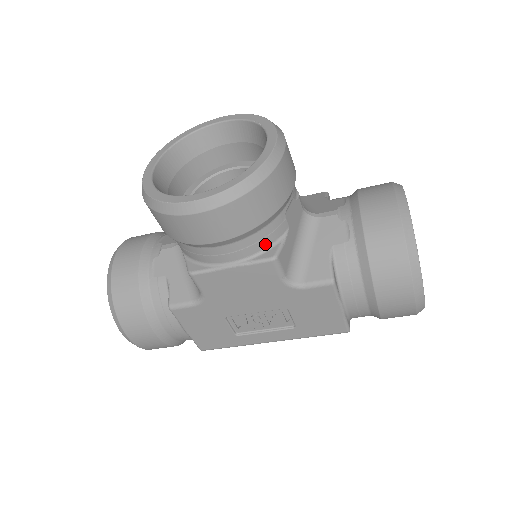
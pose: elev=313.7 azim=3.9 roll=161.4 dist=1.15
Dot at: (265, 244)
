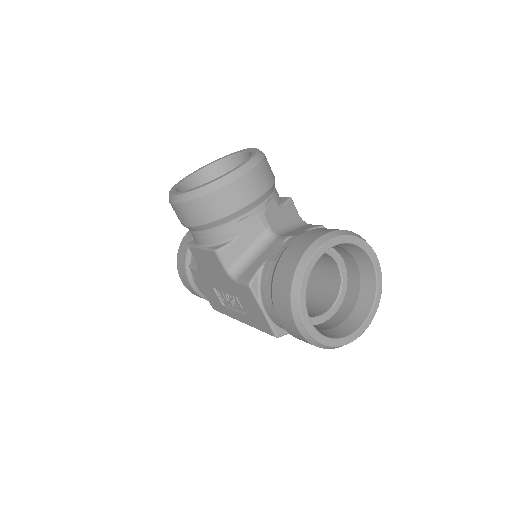
Dot at: (218, 240)
